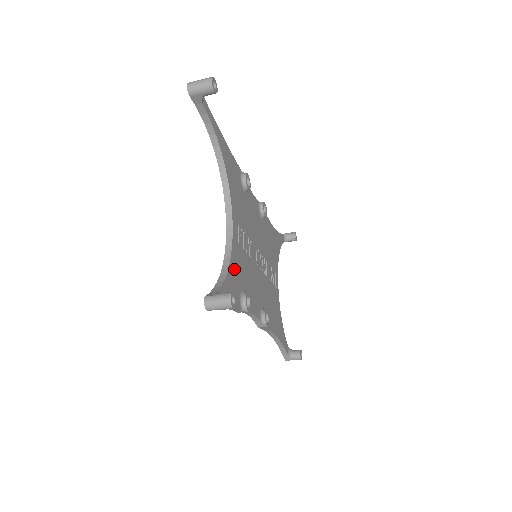
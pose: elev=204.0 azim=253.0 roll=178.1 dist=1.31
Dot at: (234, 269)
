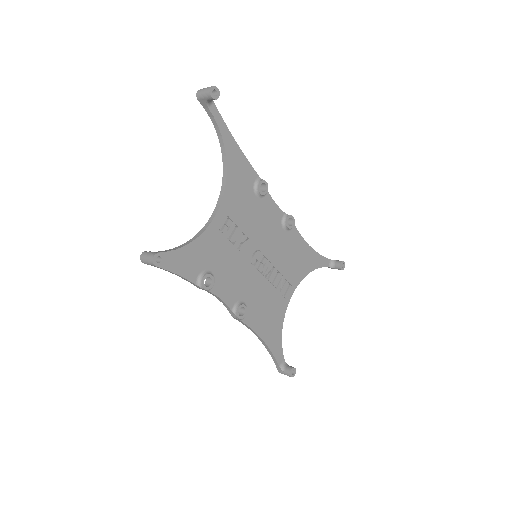
Dot at: (200, 248)
